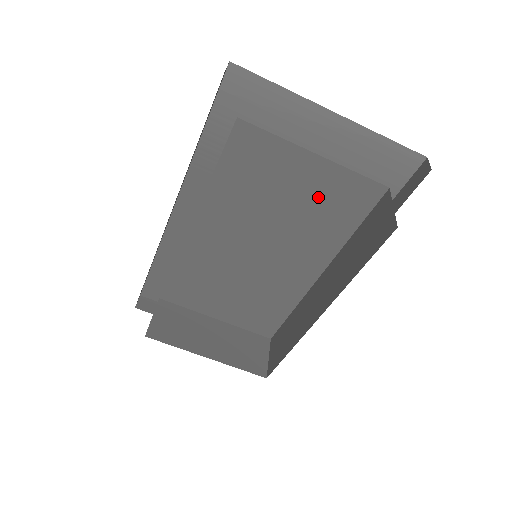
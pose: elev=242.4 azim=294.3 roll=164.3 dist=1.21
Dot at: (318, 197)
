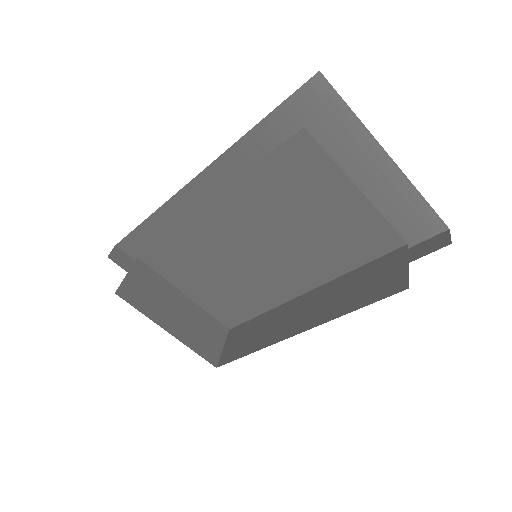
Dot at: (340, 227)
